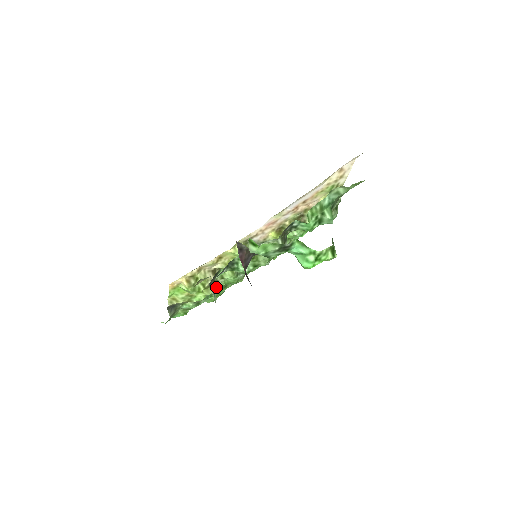
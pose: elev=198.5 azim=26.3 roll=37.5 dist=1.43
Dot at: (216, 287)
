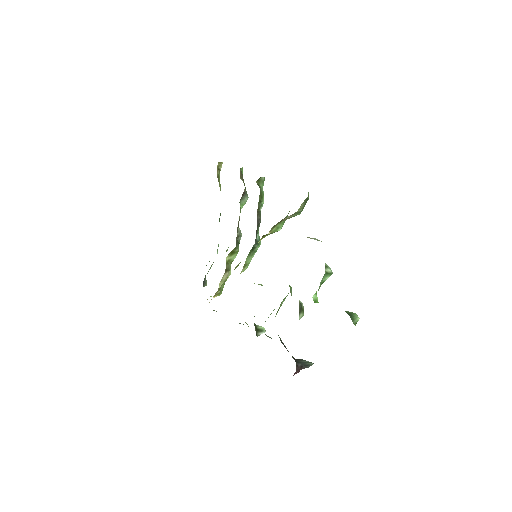
Dot at: occluded
